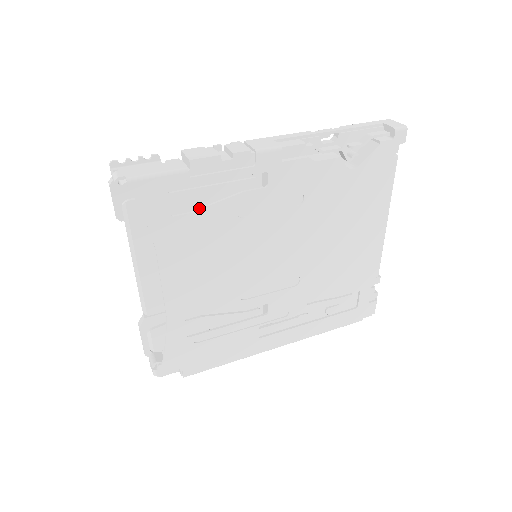
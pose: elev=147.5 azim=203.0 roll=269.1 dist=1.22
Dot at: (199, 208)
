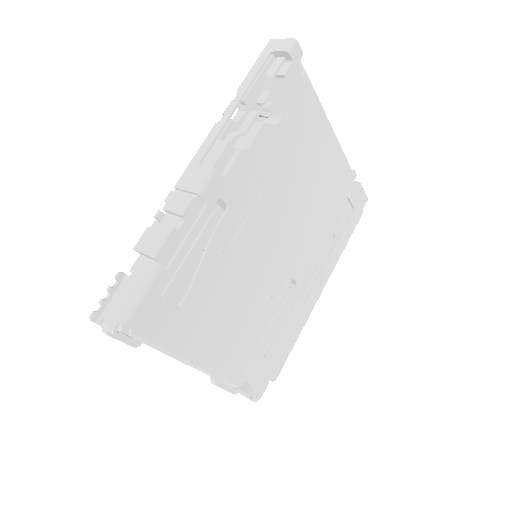
Dot at: (192, 279)
